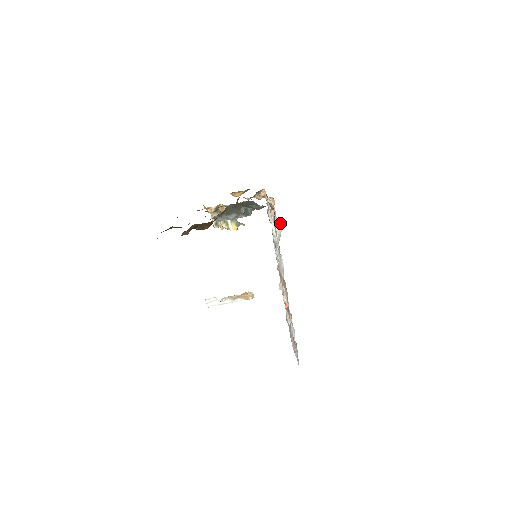
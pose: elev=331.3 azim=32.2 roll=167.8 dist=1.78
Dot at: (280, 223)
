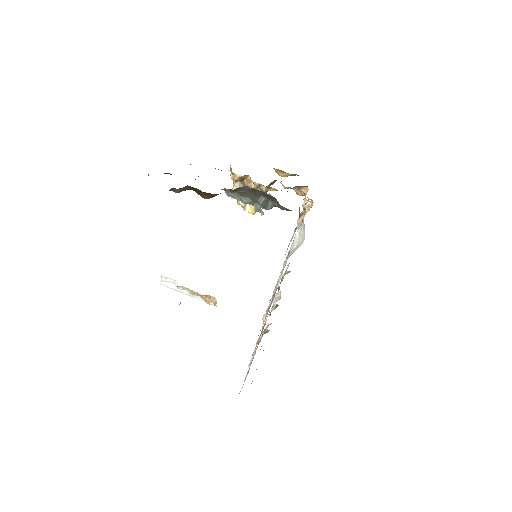
Dot at: occluded
